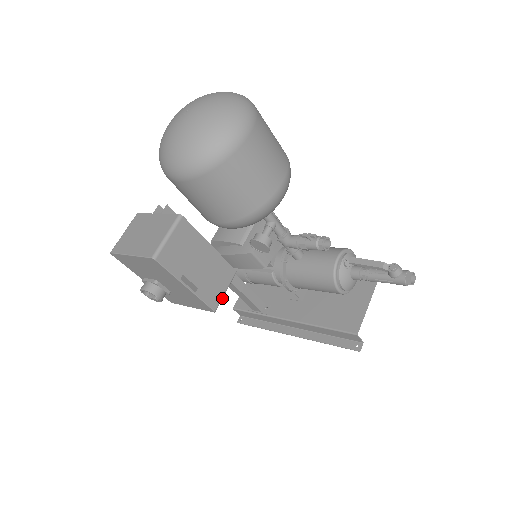
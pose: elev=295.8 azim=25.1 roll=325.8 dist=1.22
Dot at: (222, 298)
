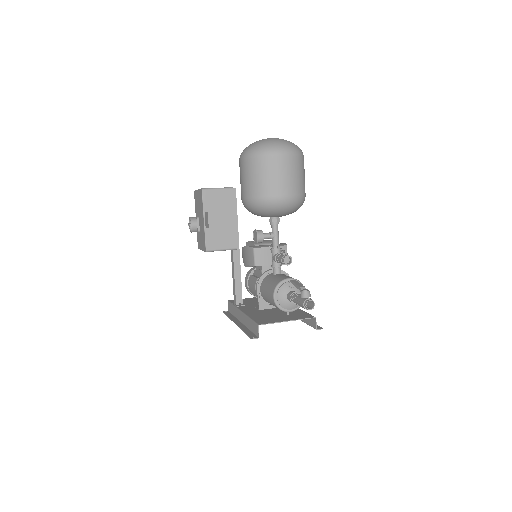
Dot at: (216, 250)
